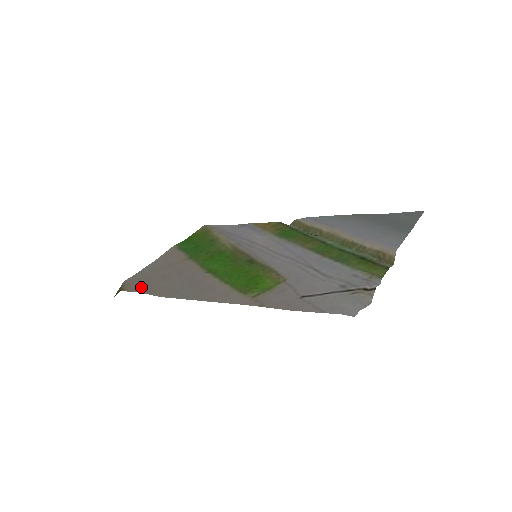
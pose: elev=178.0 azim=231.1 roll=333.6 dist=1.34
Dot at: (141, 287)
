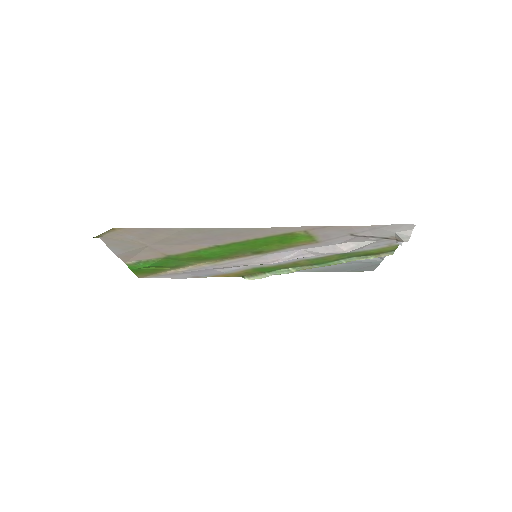
Dot at: (143, 231)
